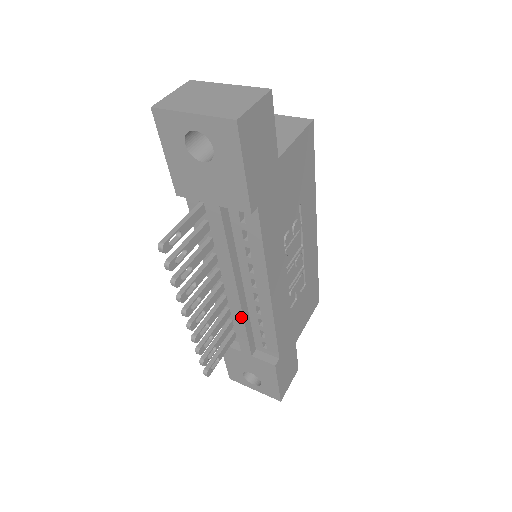
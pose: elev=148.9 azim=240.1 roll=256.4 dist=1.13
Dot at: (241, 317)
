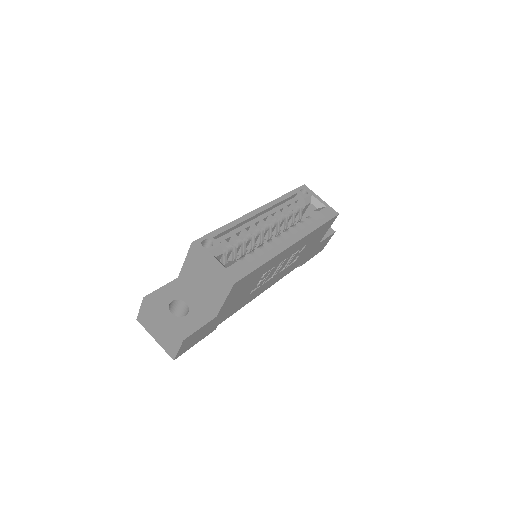
Dot at: occluded
